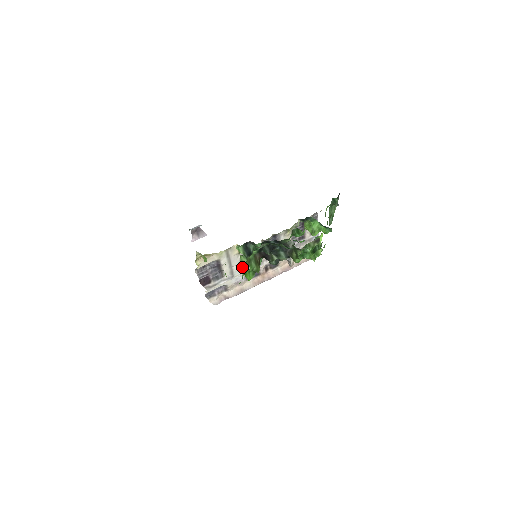
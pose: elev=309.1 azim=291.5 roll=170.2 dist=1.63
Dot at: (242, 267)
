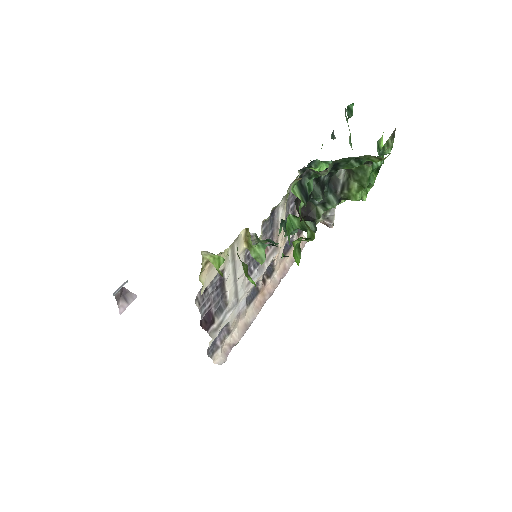
Dot at: (244, 280)
